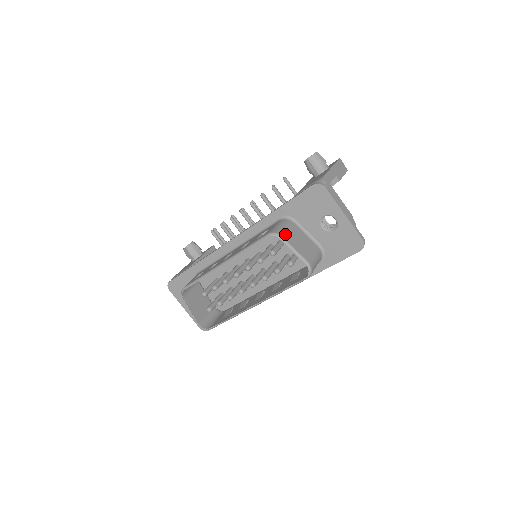
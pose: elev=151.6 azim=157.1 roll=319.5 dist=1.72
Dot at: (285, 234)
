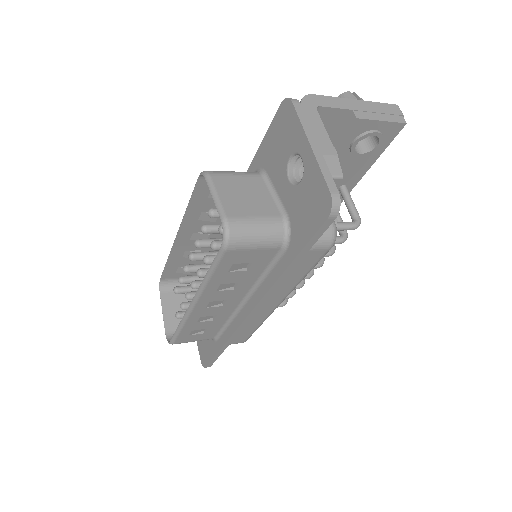
Dot at: (220, 176)
